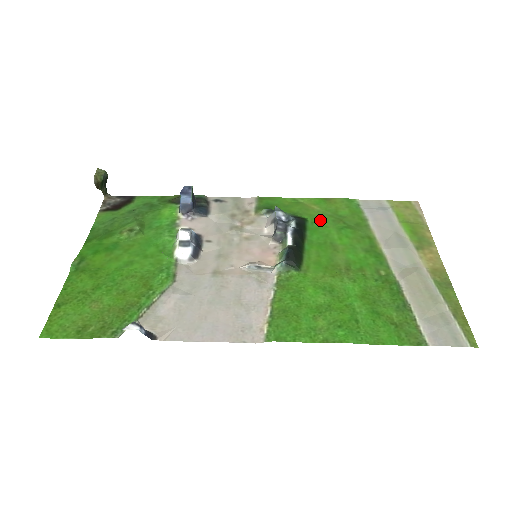
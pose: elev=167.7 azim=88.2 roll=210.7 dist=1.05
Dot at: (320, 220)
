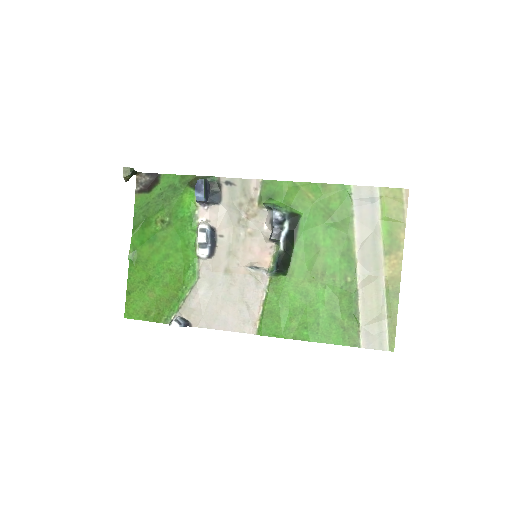
Dot at: (312, 215)
